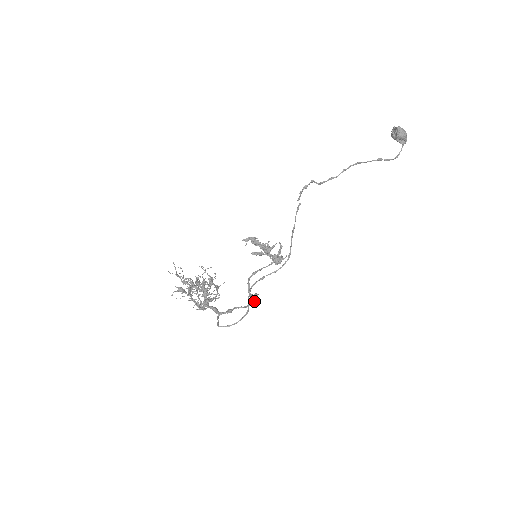
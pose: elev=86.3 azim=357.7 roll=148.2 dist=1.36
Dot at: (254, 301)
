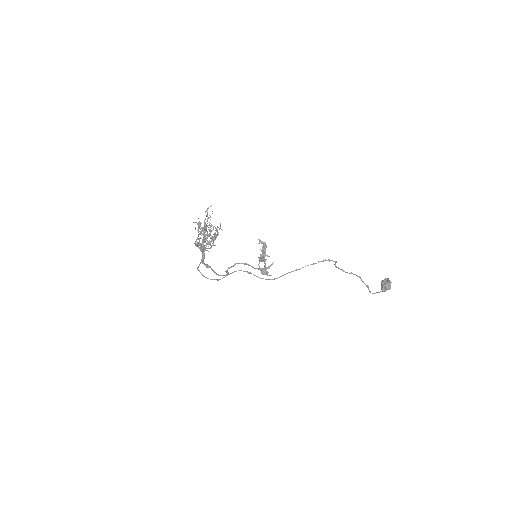
Dot at: (223, 275)
